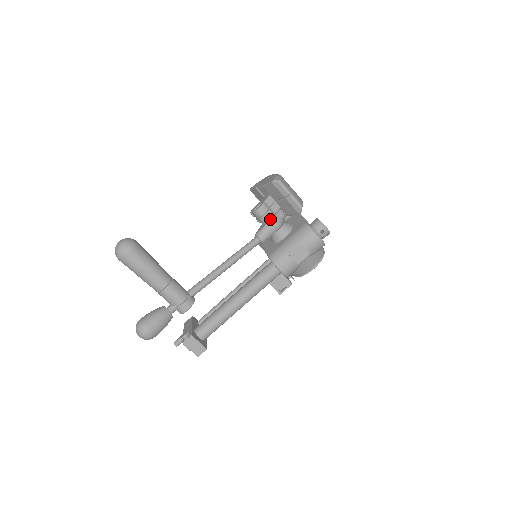
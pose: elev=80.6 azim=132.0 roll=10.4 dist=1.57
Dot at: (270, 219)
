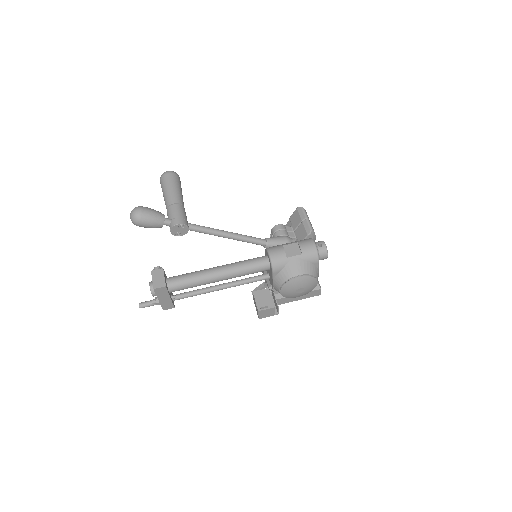
Dot at: (283, 235)
